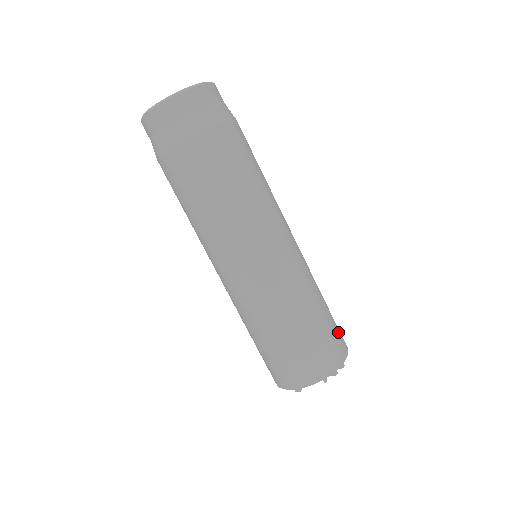
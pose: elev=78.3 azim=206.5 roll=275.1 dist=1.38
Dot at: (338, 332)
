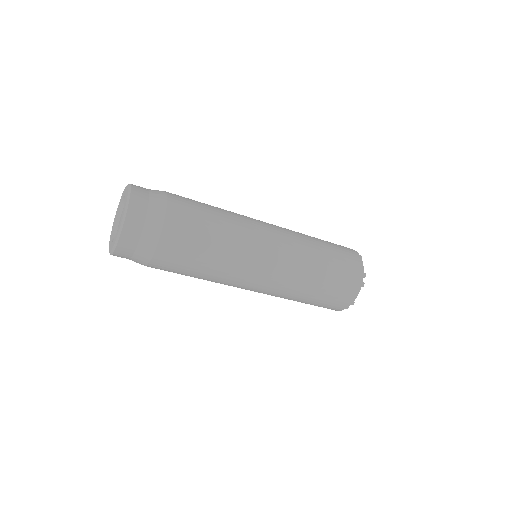
Dot at: (343, 289)
